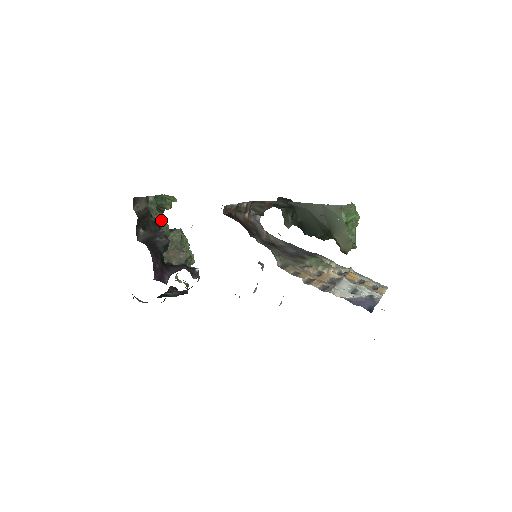
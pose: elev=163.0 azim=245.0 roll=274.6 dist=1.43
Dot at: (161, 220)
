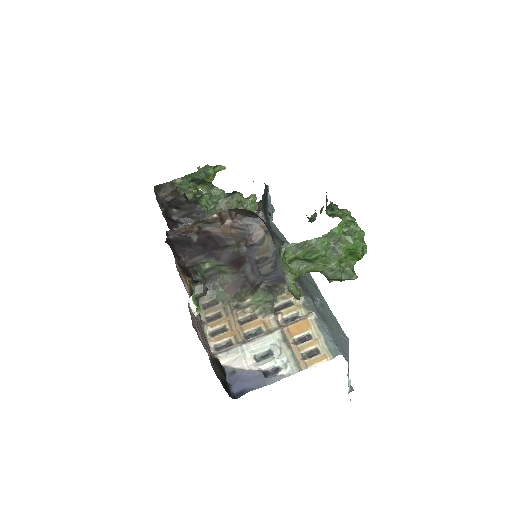
Dot at: (212, 188)
